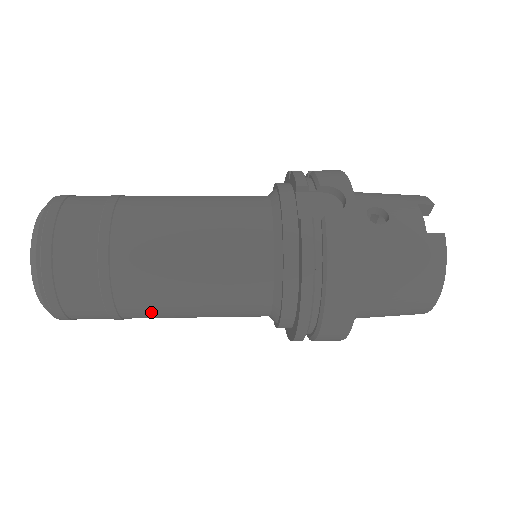
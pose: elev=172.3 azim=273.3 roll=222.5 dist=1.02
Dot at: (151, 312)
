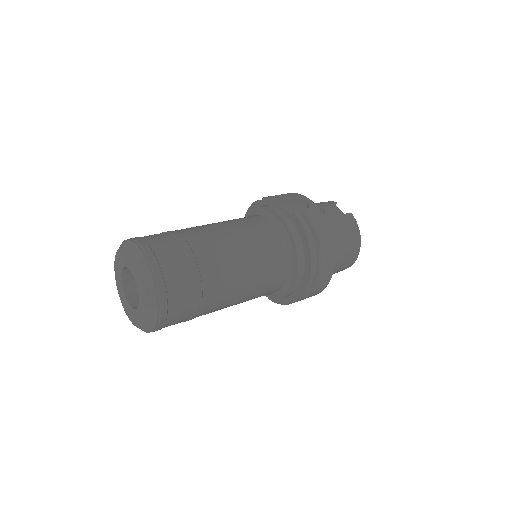
Dot at: (221, 299)
